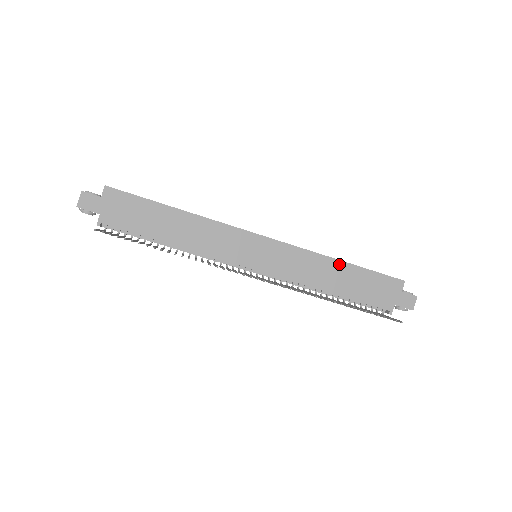
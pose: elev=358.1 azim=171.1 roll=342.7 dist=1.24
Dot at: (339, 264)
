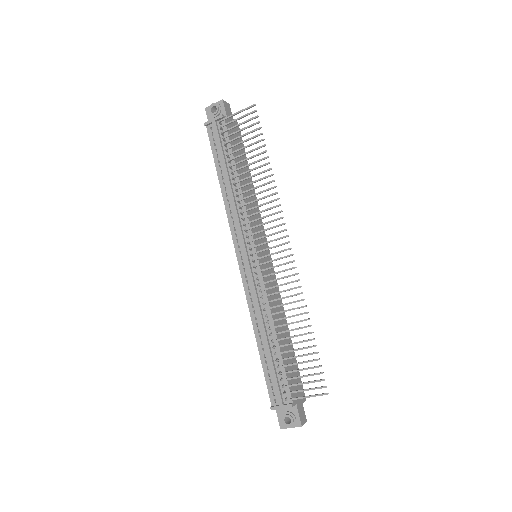
Dot at: occluded
